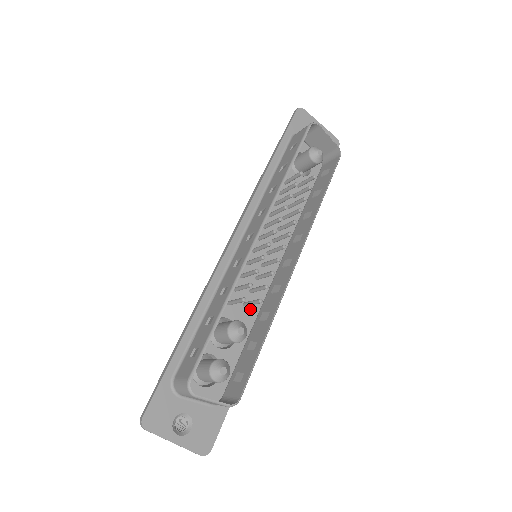
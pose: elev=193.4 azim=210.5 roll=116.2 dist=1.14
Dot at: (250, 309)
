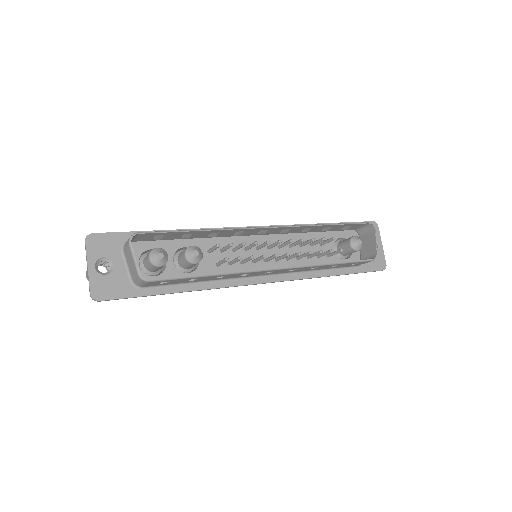
Dot at: (217, 271)
